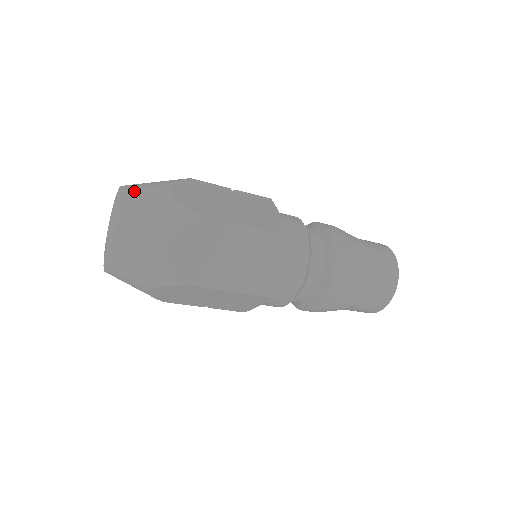
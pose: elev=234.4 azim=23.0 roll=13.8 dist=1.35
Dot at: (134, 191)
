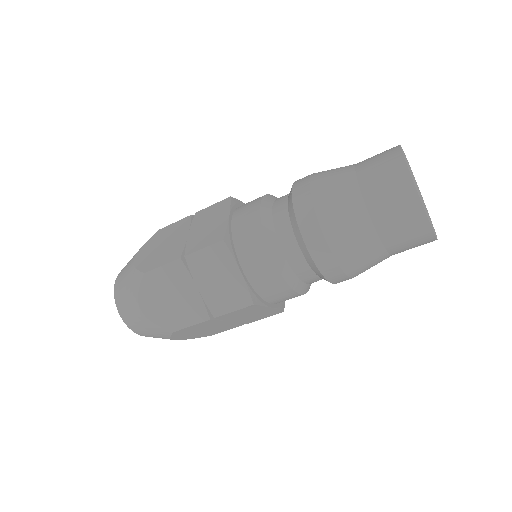
Dot at: (120, 273)
